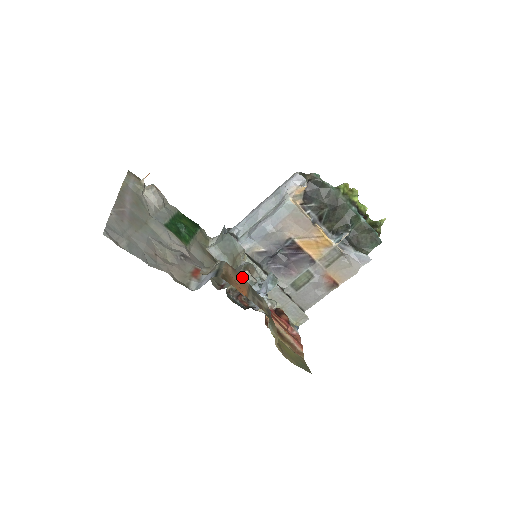
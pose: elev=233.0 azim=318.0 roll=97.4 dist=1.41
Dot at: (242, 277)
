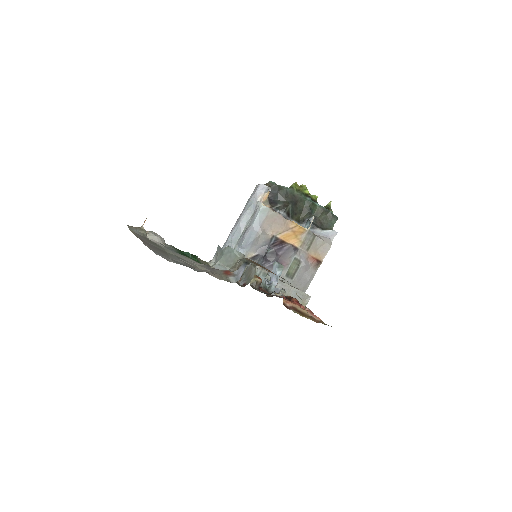
Dot at: occluded
